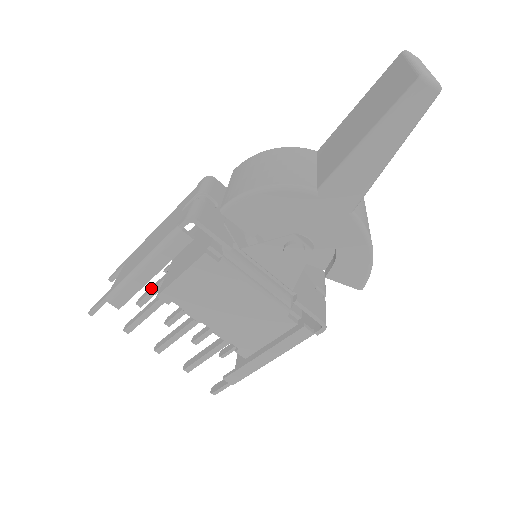
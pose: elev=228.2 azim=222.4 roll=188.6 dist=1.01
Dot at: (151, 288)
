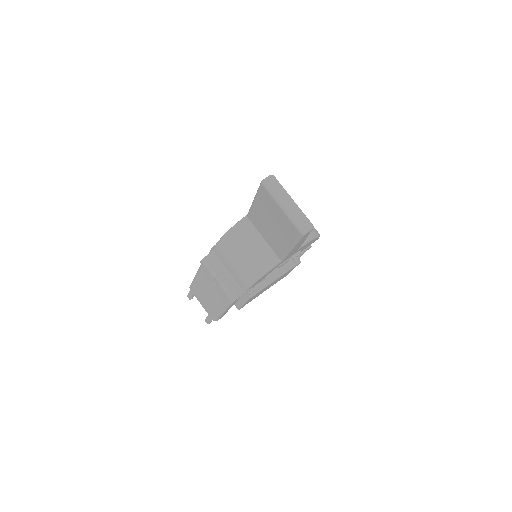
Dot at: occluded
